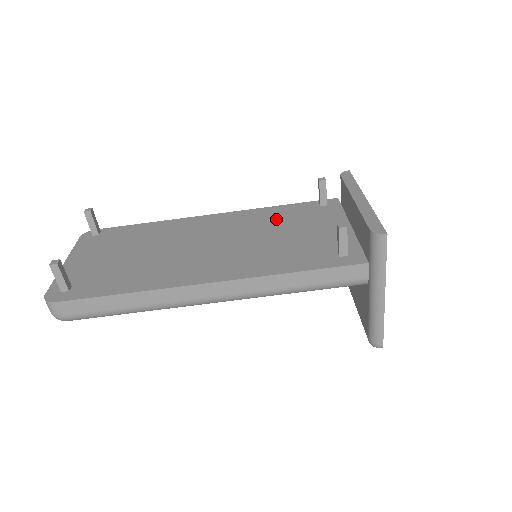
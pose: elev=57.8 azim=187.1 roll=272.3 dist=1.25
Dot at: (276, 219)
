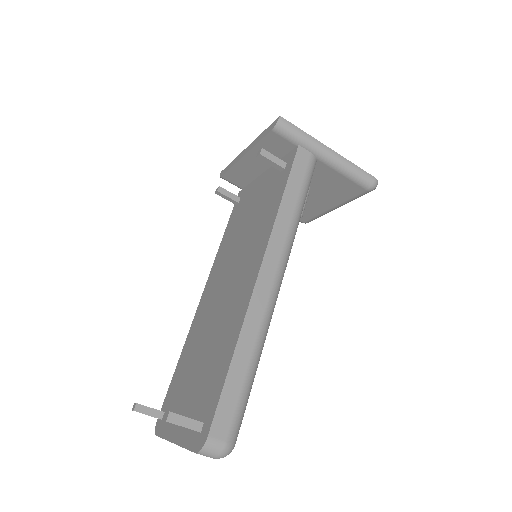
Dot at: (232, 235)
